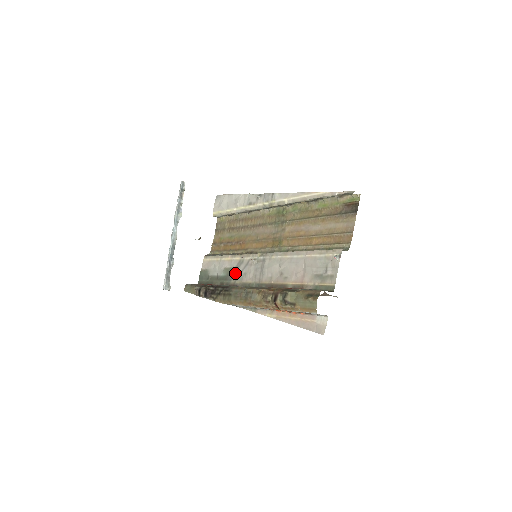
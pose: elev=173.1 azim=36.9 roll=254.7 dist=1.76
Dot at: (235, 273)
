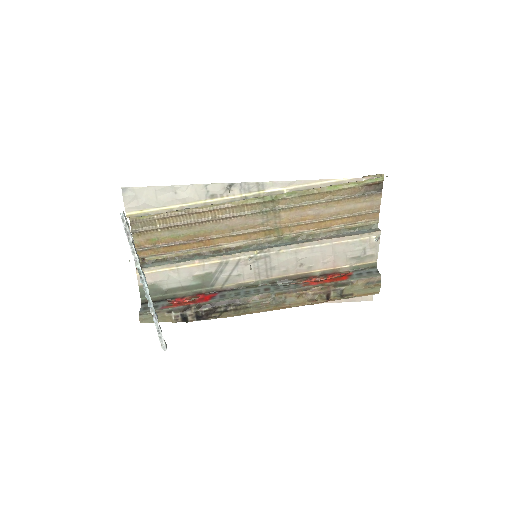
Dot at: (218, 277)
